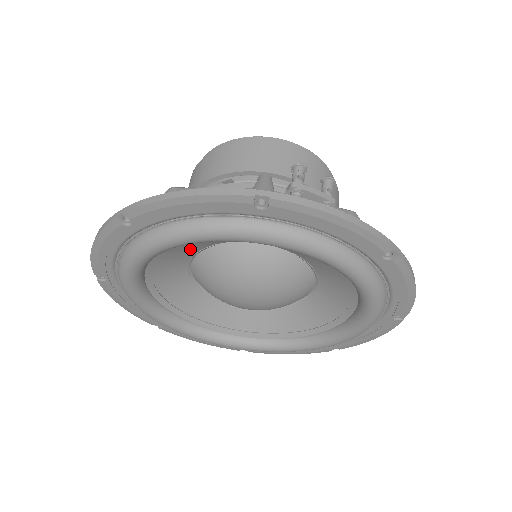
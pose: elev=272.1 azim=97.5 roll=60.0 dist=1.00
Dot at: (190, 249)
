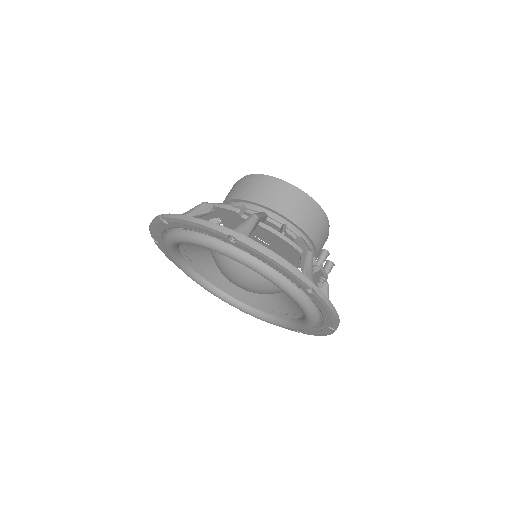
Dot at: occluded
